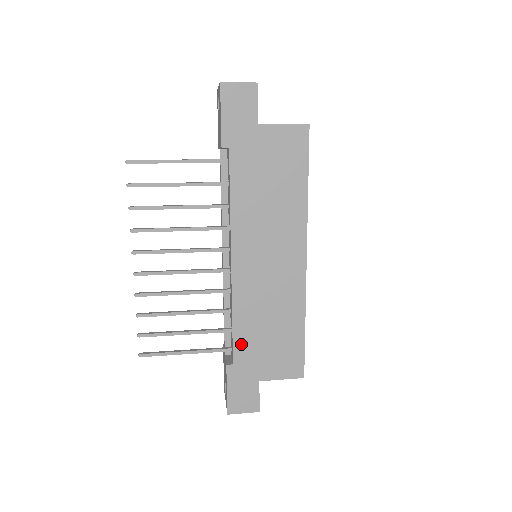
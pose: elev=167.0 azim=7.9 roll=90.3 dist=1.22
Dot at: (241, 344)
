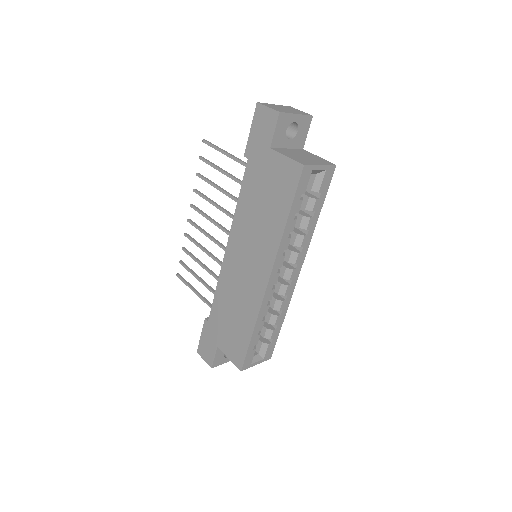
Dot at: (216, 311)
